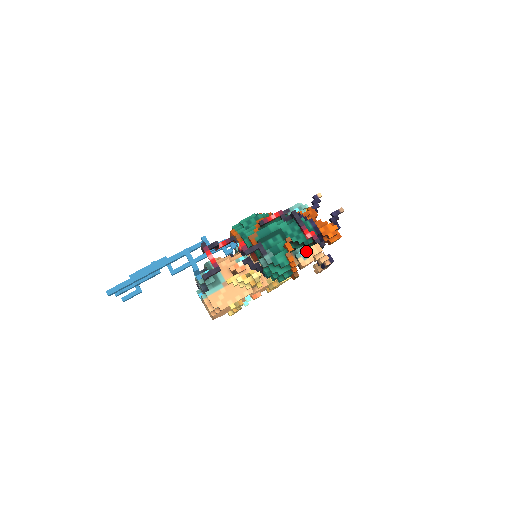
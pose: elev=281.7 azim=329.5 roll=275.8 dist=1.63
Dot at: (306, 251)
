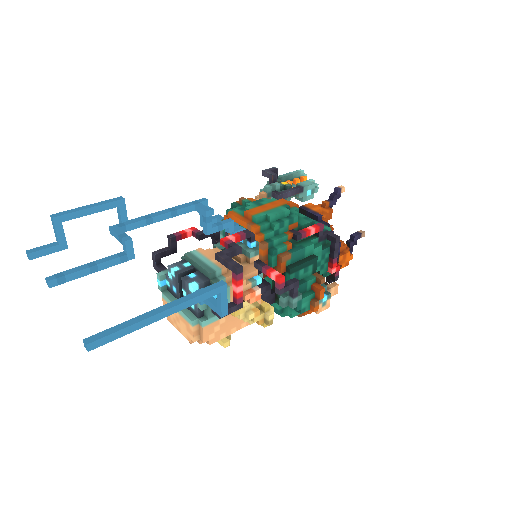
Dot at: (329, 297)
